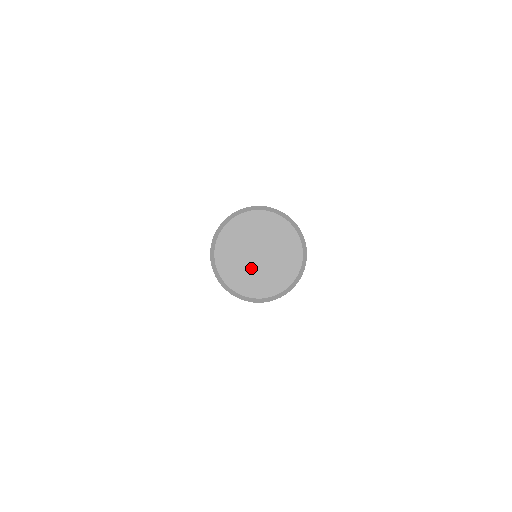
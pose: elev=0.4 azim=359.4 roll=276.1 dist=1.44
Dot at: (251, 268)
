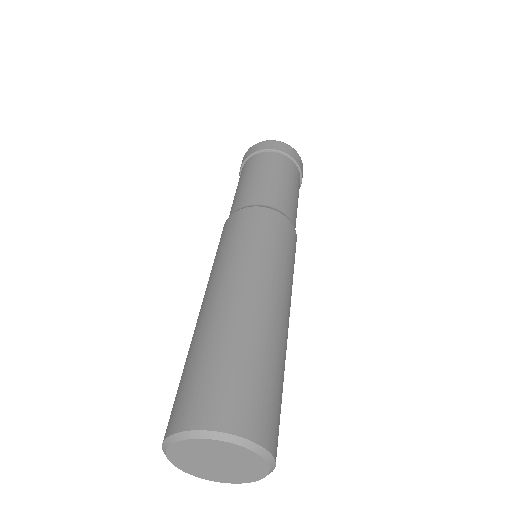
Dot at: (220, 470)
